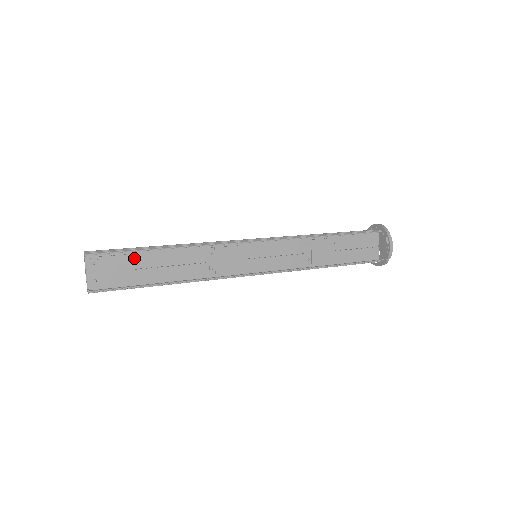
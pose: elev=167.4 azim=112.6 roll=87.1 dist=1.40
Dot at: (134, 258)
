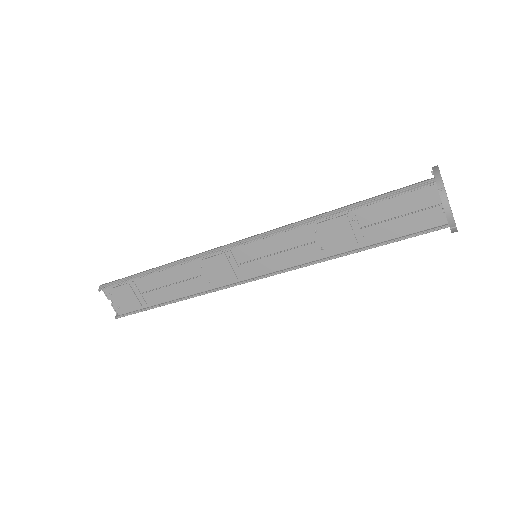
Dot at: (137, 284)
